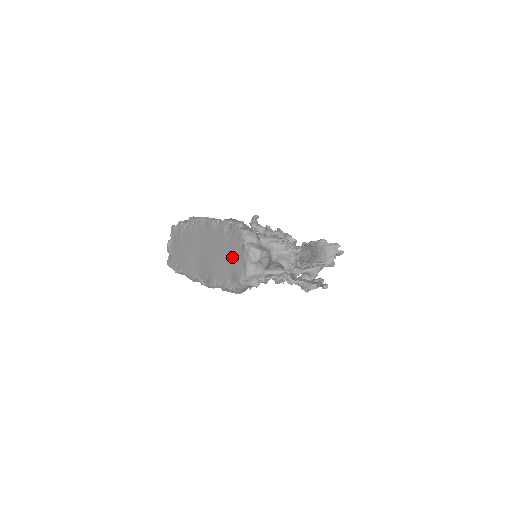
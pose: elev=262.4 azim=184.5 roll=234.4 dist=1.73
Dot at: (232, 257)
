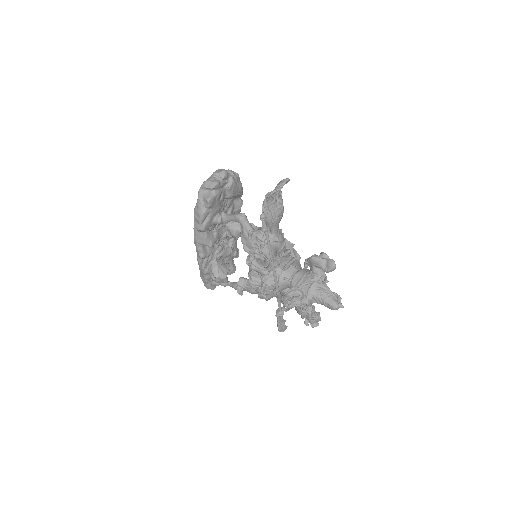
Dot at: occluded
